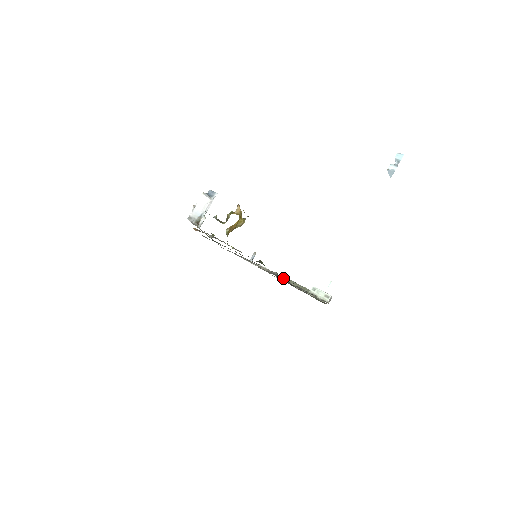
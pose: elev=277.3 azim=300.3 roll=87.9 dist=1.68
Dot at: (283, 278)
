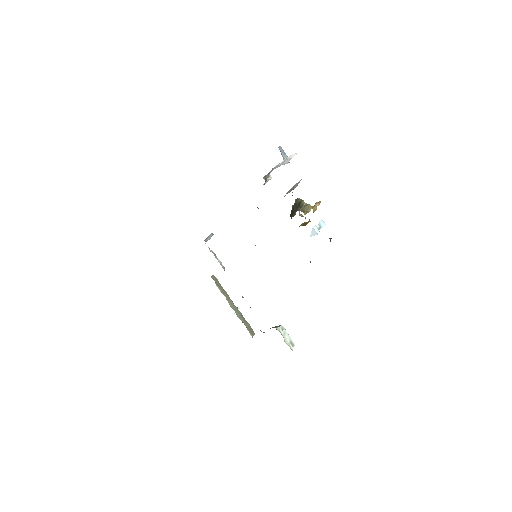
Dot at: (217, 282)
